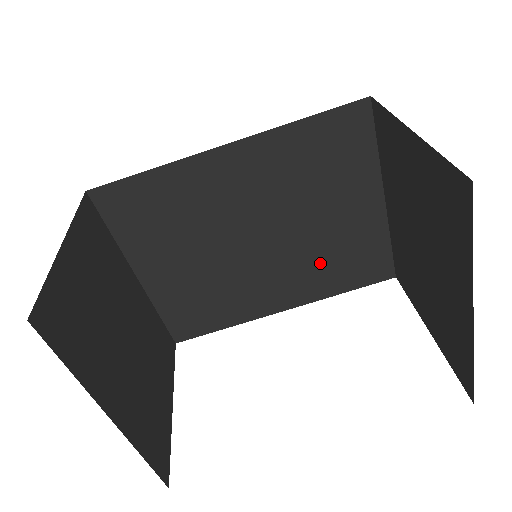
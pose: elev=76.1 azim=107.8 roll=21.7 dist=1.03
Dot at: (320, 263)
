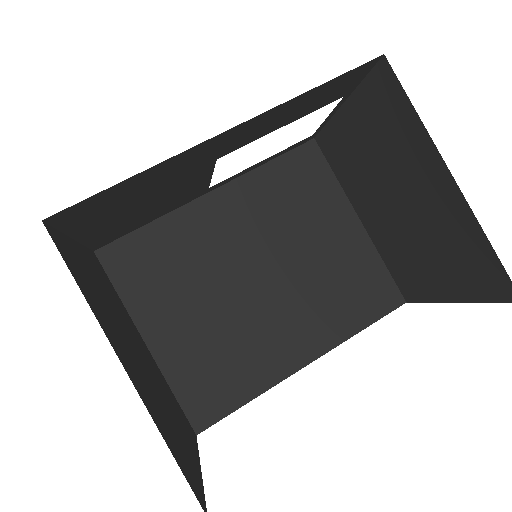
Dot at: (326, 297)
